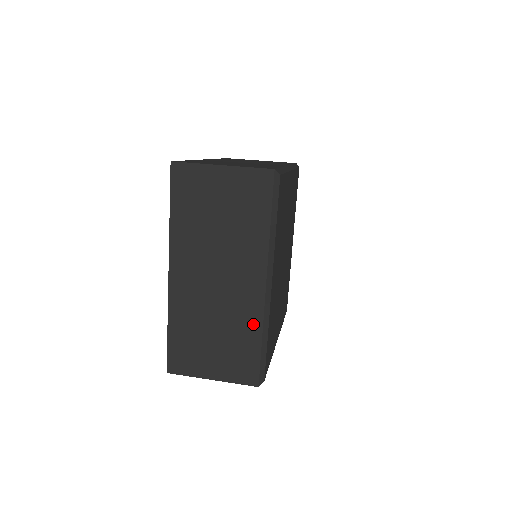
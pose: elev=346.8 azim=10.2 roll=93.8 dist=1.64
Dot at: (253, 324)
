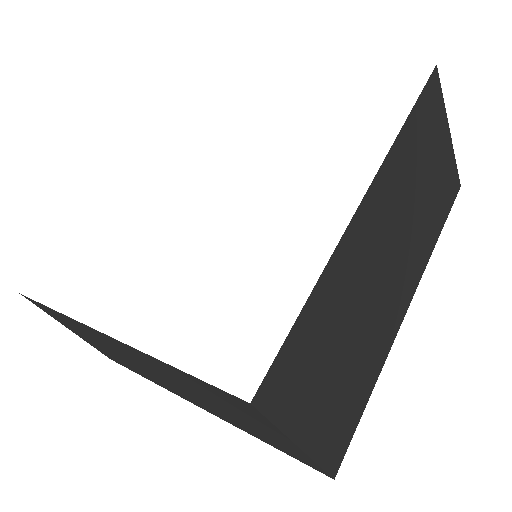
Dot at: (378, 360)
